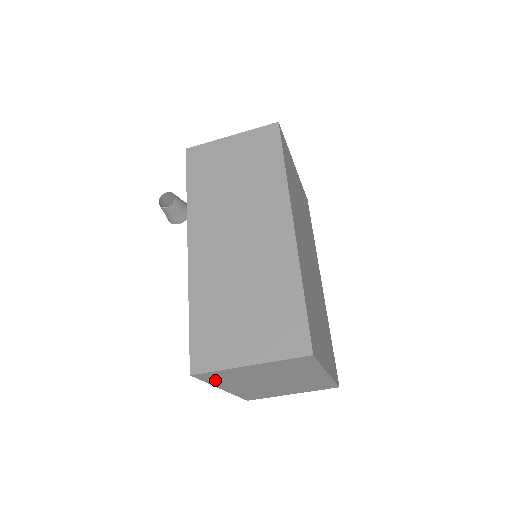
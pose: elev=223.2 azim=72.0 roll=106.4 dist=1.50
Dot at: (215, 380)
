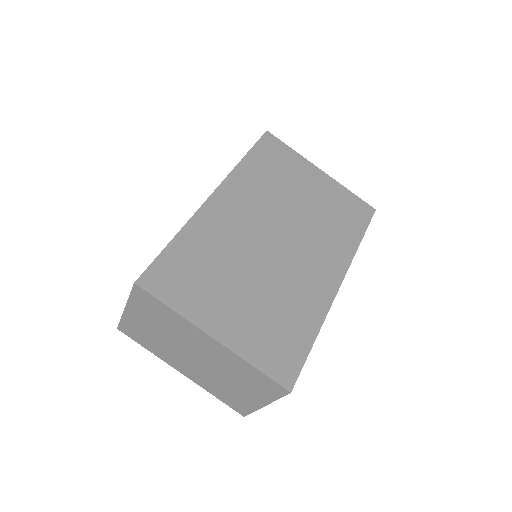
Dot at: (146, 344)
